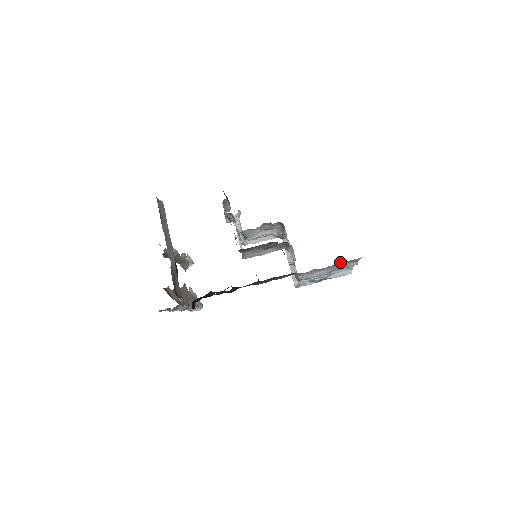
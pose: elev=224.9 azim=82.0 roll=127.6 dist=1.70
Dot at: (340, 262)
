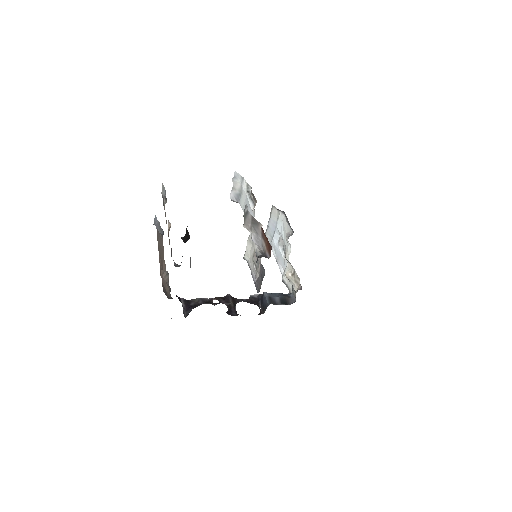
Dot at: occluded
